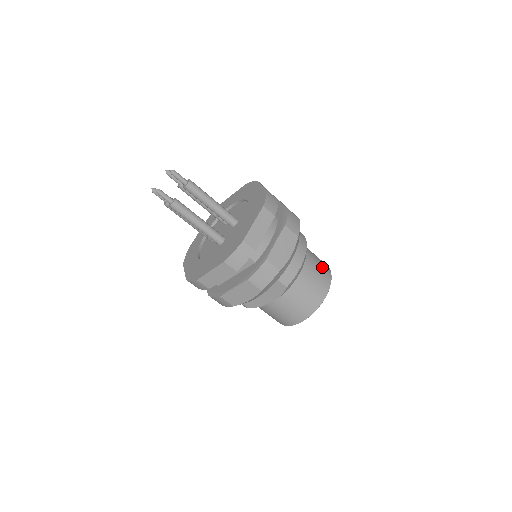
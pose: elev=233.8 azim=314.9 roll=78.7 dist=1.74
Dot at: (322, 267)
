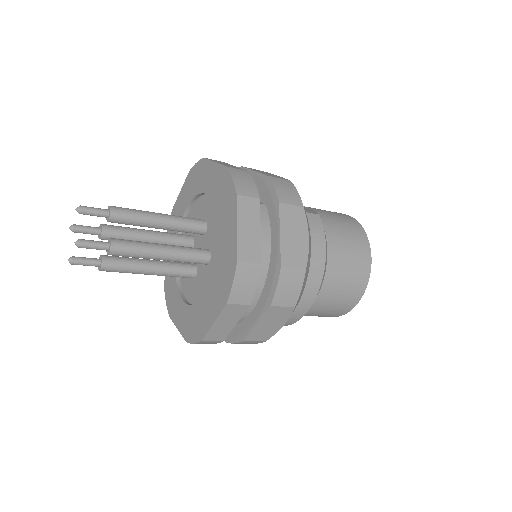
Dot at: (353, 278)
